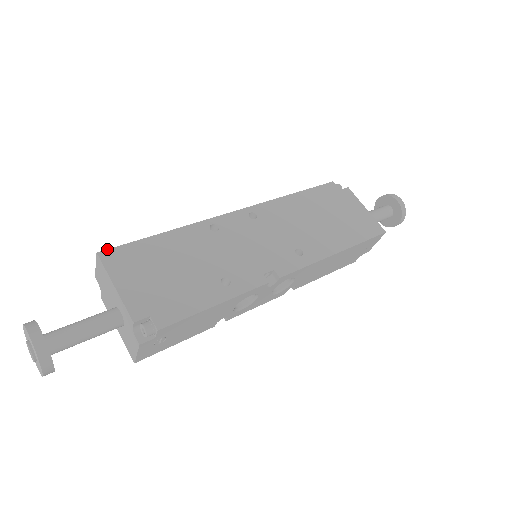
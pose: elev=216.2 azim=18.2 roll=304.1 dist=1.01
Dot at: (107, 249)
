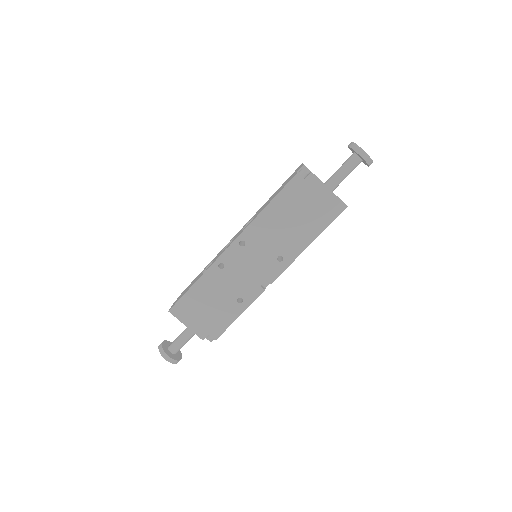
Dot at: (172, 307)
